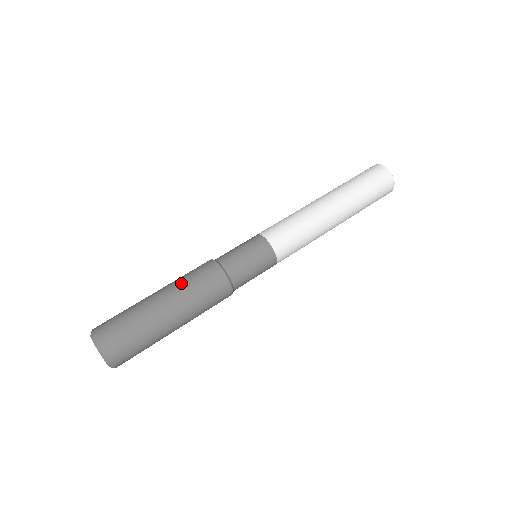
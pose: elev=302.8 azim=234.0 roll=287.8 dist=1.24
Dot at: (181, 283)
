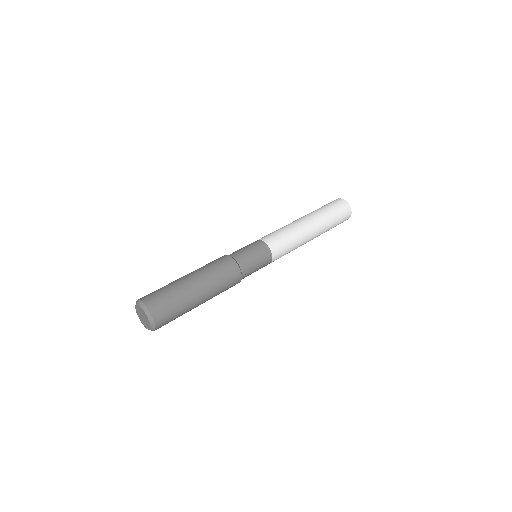
Dot at: (206, 270)
